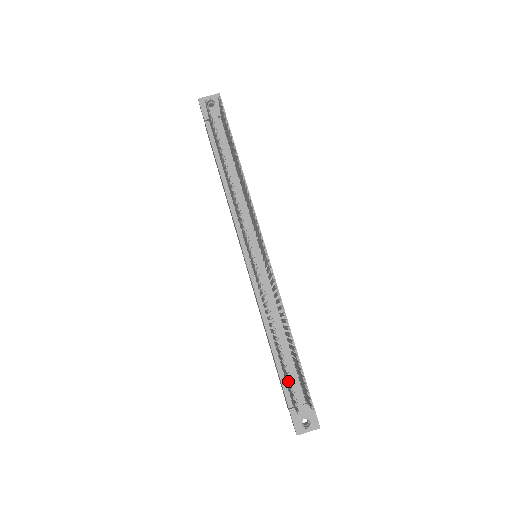
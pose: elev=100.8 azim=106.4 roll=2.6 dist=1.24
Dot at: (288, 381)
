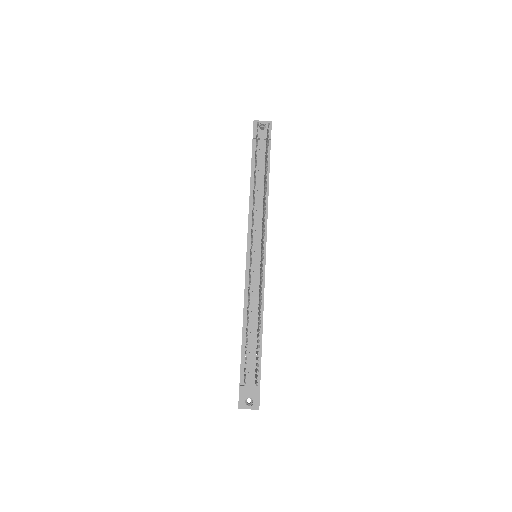
Dot at: occluded
